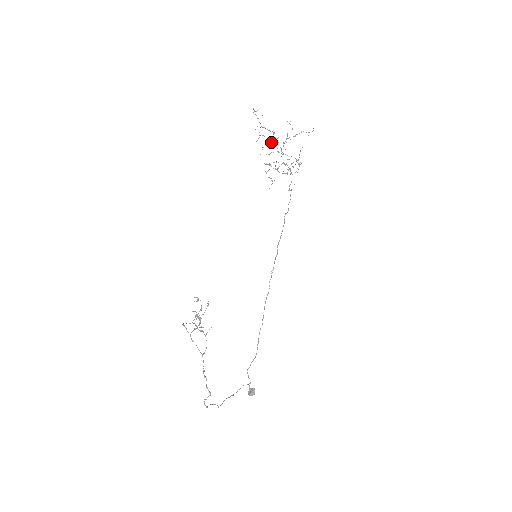
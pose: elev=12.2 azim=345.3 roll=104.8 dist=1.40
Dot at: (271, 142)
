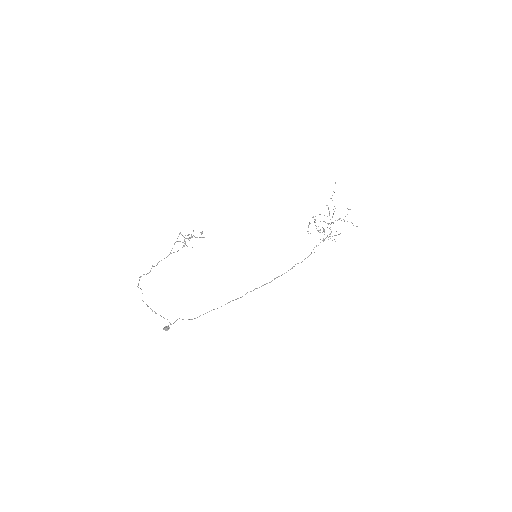
Dot at: (329, 214)
